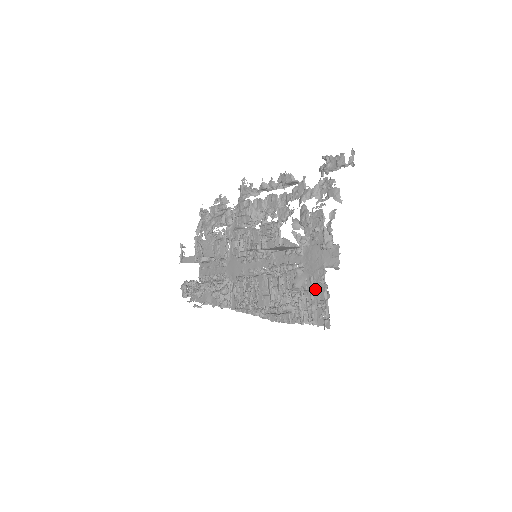
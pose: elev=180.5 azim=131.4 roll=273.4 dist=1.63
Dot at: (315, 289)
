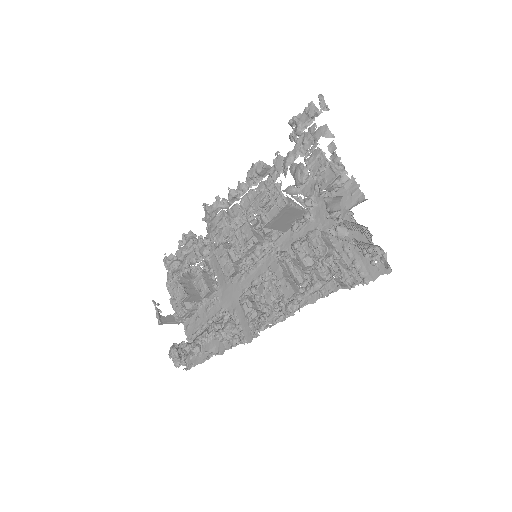
Dot at: occluded
